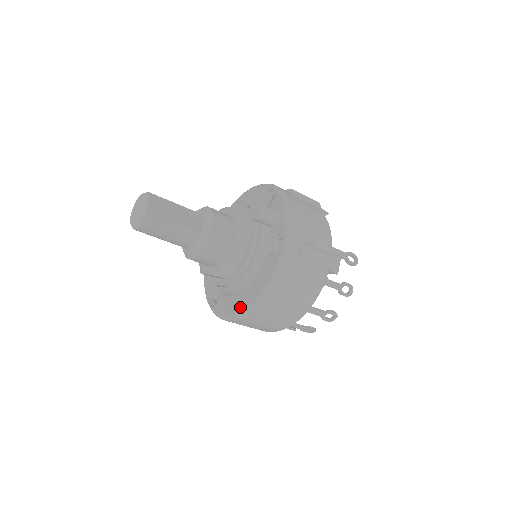
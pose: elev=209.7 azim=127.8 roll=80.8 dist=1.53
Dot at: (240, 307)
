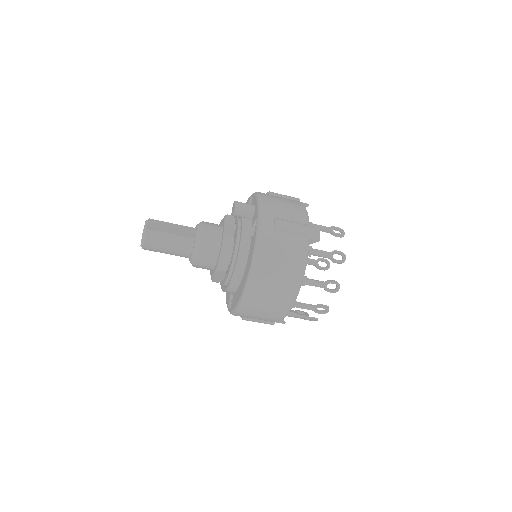
Dot at: (241, 291)
